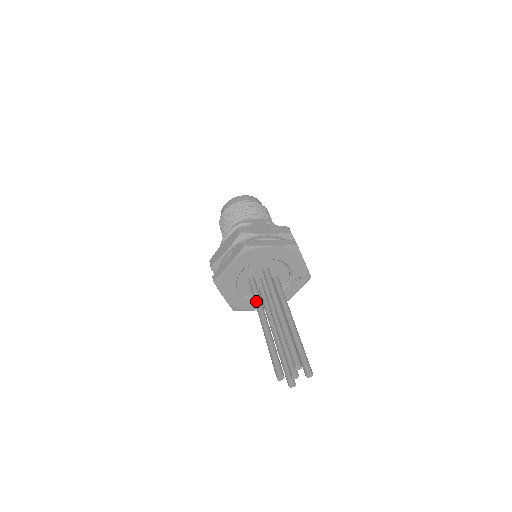
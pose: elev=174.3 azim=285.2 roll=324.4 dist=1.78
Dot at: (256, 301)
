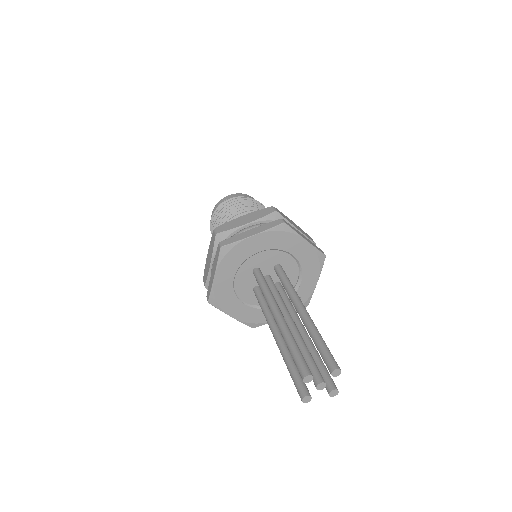
Dot at: (267, 291)
